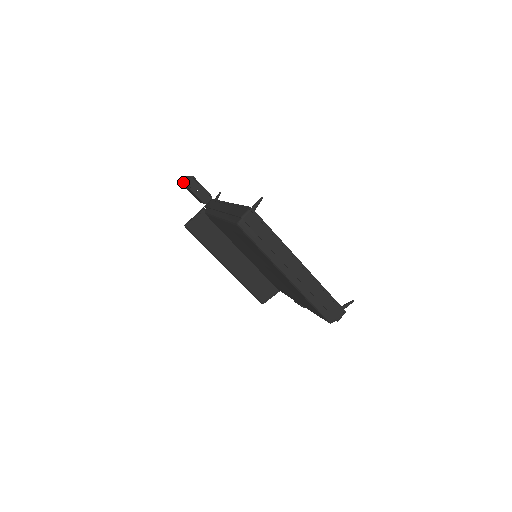
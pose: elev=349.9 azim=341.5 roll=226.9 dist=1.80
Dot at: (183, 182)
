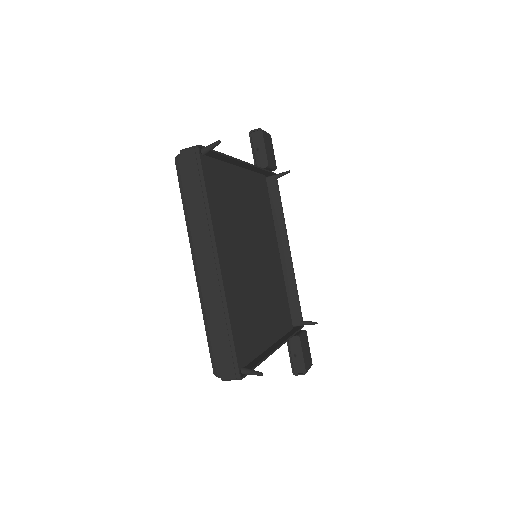
Dot at: occluded
